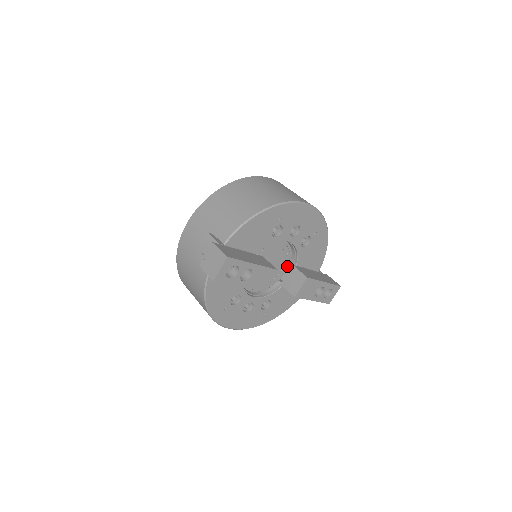
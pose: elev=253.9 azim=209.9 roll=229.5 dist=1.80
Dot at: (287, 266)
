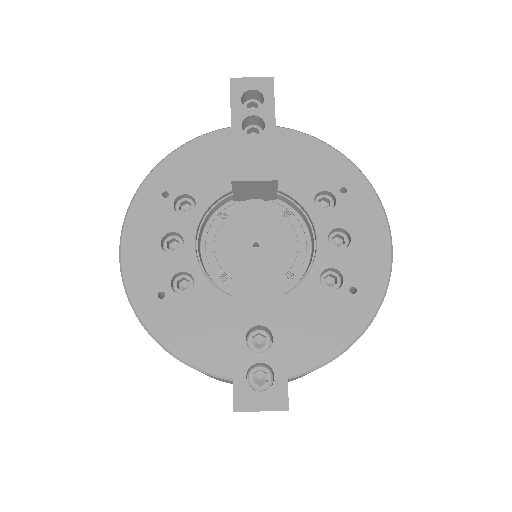
Dot at: occluded
